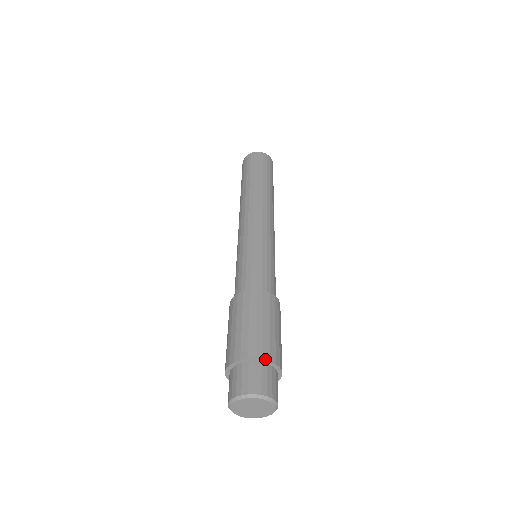
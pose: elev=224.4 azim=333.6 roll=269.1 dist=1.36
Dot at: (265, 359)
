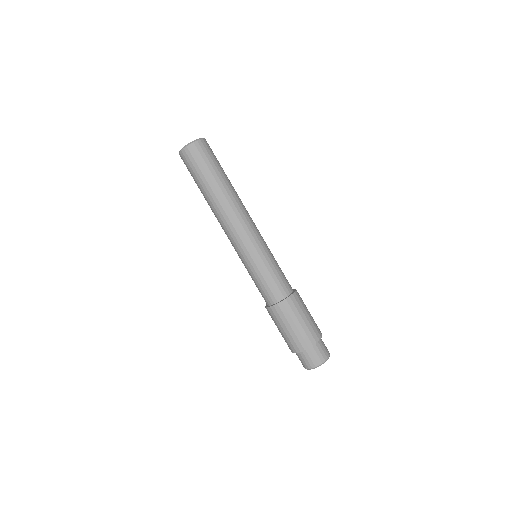
Dot at: occluded
